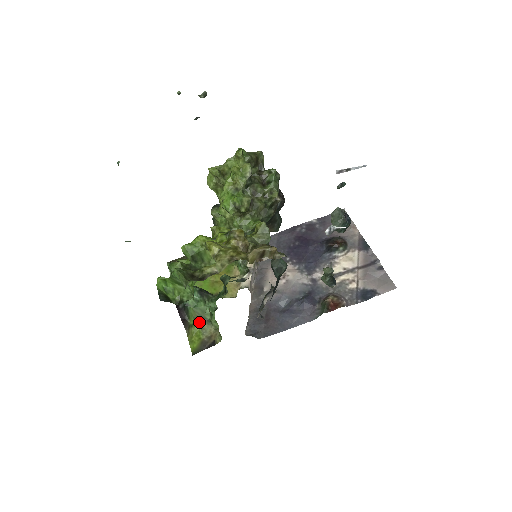
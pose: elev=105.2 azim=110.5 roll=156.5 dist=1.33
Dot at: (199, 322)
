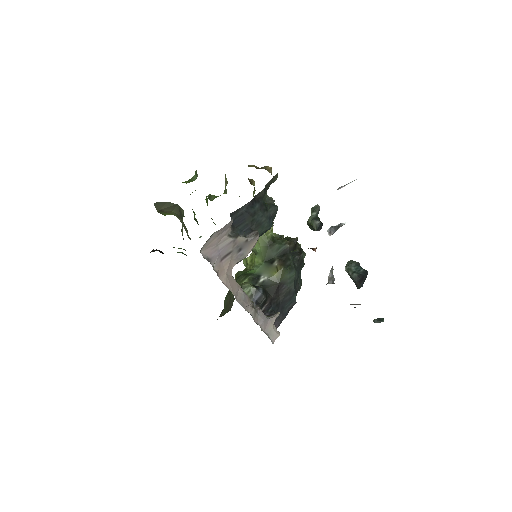
Dot at: occluded
